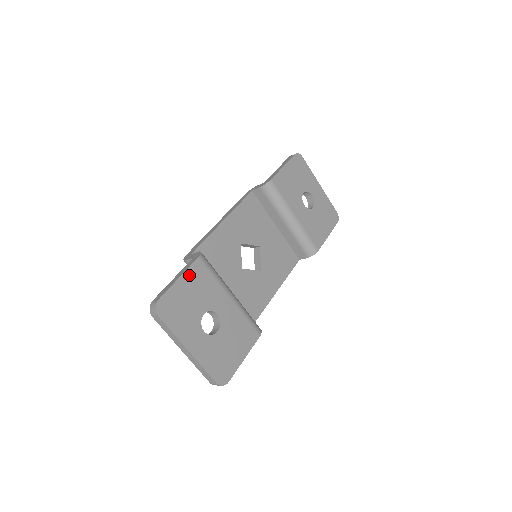
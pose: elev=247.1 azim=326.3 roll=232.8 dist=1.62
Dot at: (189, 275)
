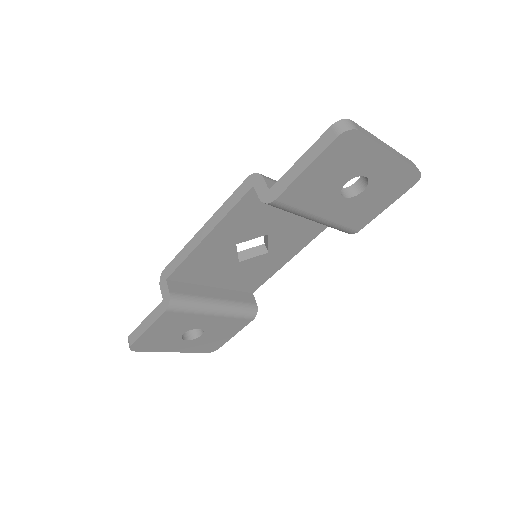
Dot at: (158, 324)
